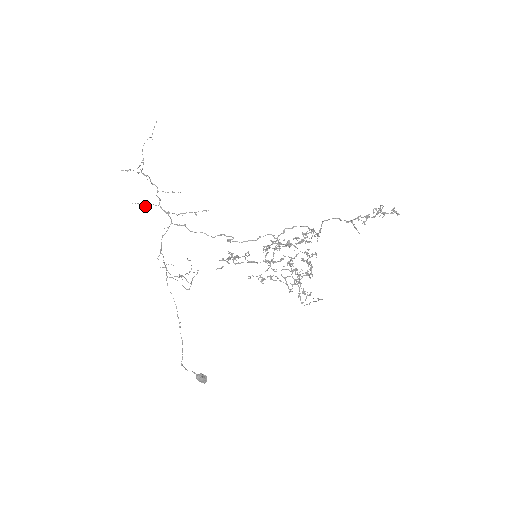
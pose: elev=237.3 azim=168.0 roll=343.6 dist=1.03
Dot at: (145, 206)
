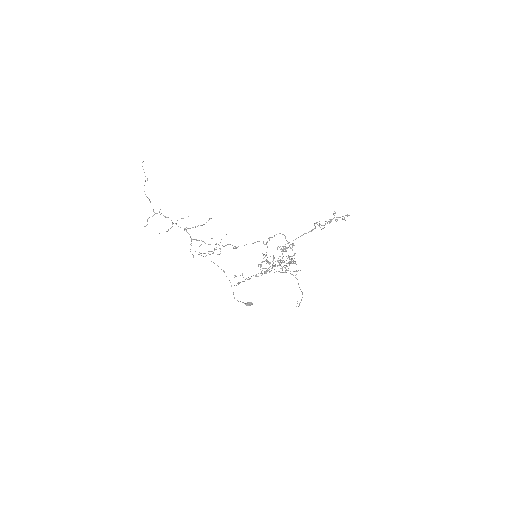
Dot at: occluded
